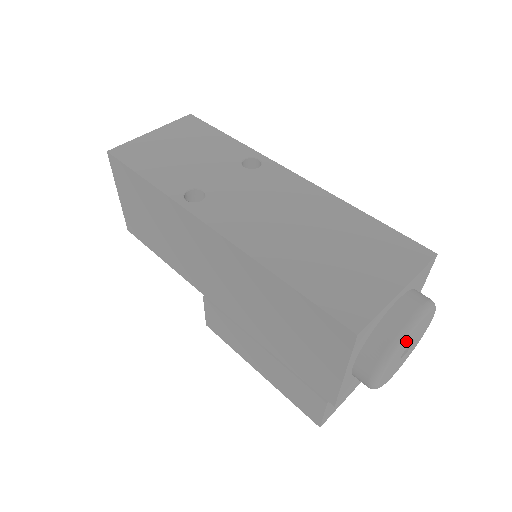
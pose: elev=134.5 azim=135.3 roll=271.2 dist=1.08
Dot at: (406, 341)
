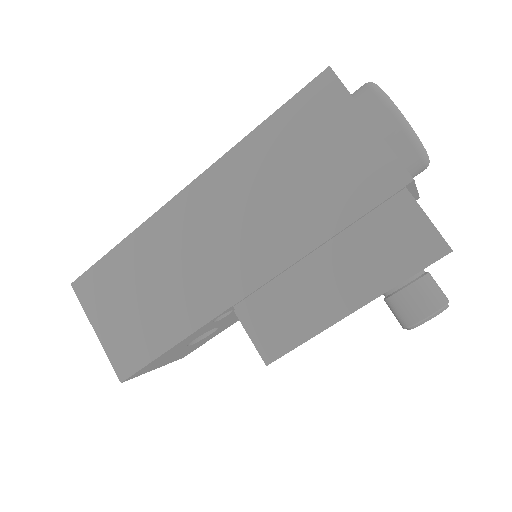
Dot at: occluded
